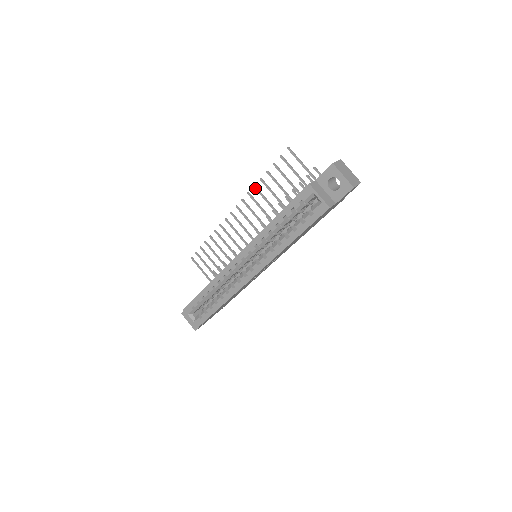
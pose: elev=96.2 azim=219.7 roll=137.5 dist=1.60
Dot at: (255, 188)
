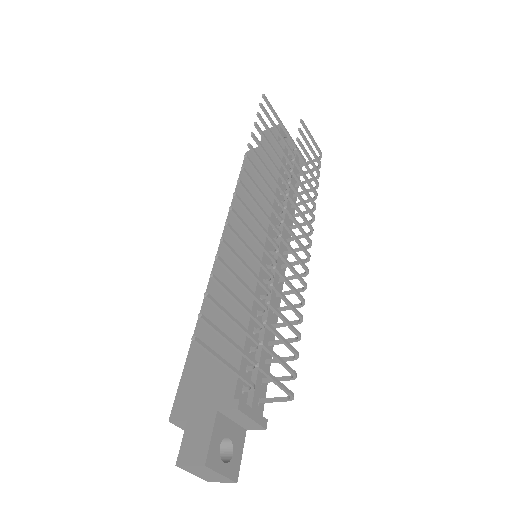
Dot at: (223, 243)
